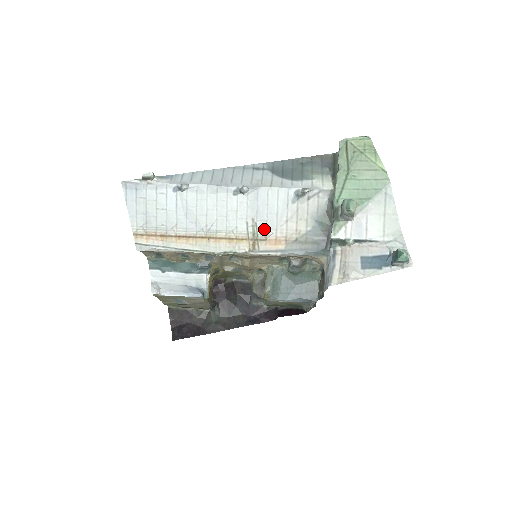
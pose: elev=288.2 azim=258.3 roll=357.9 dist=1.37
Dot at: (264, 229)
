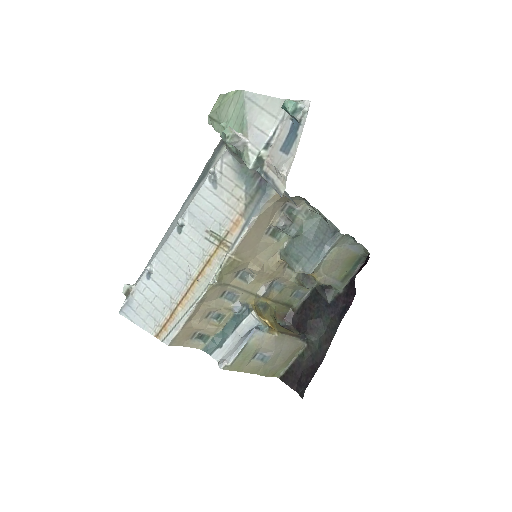
Dot at: (219, 227)
